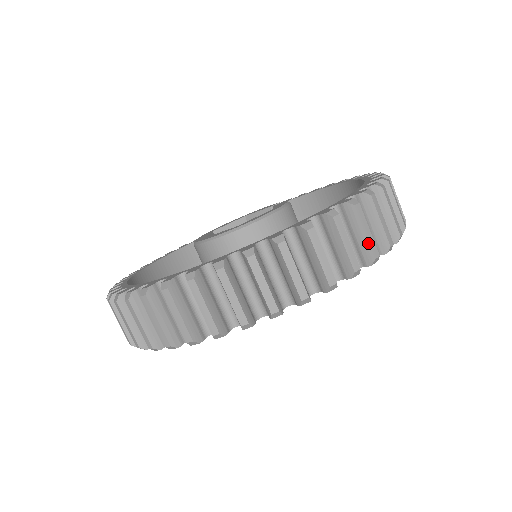
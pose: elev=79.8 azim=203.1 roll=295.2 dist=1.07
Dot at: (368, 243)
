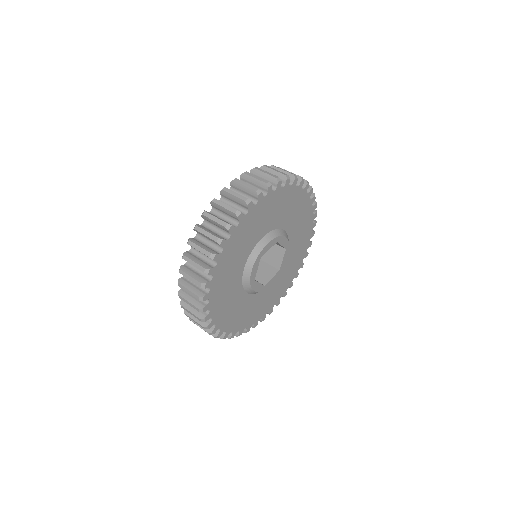
Dot at: occluded
